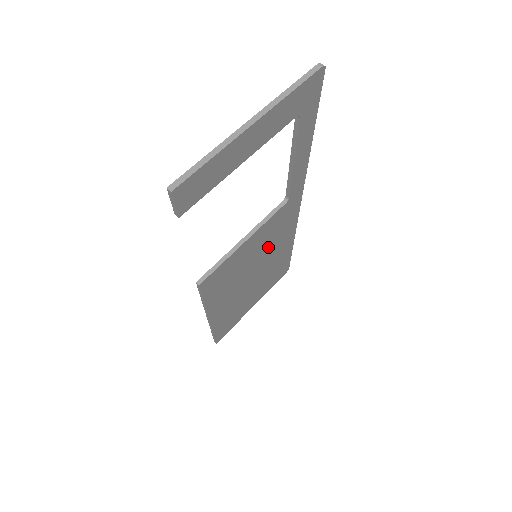
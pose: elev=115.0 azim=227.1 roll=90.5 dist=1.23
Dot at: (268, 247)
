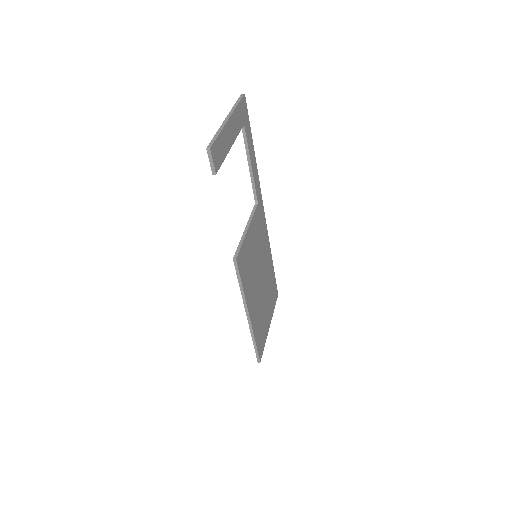
Dot at: (260, 249)
